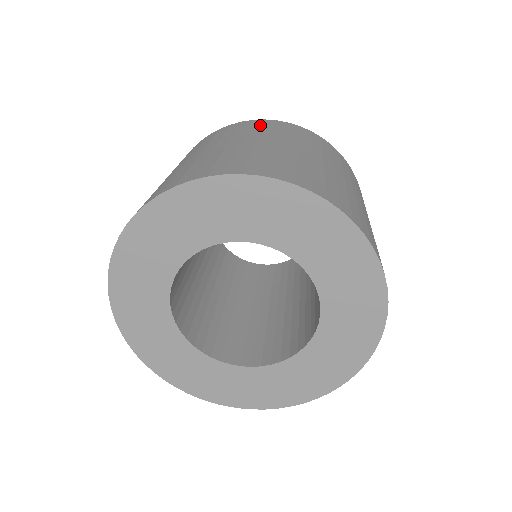
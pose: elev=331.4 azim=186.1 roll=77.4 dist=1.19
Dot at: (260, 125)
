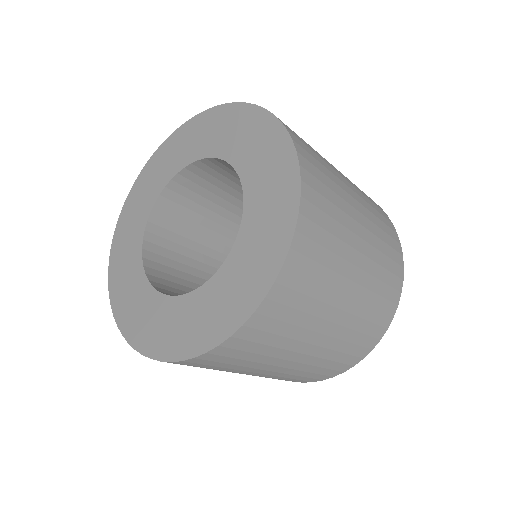
Dot at: occluded
